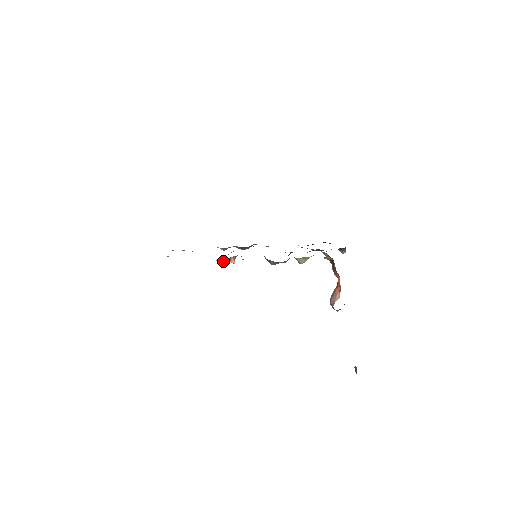
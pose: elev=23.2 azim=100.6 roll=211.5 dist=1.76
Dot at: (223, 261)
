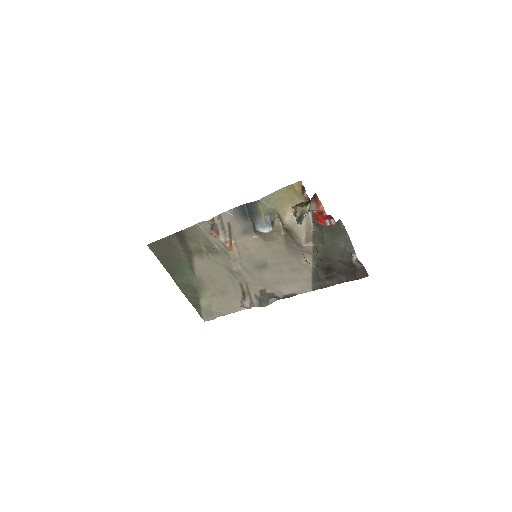
Dot at: (214, 228)
